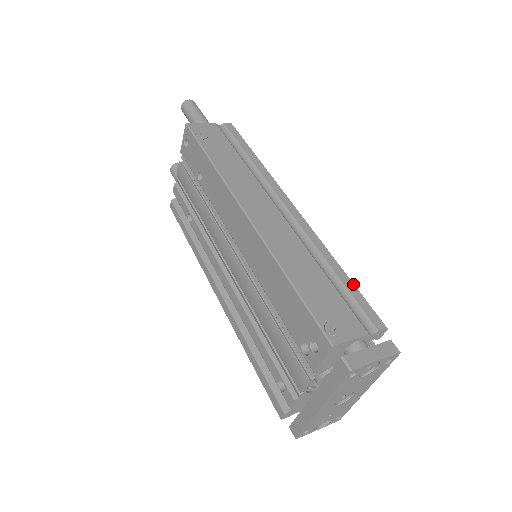
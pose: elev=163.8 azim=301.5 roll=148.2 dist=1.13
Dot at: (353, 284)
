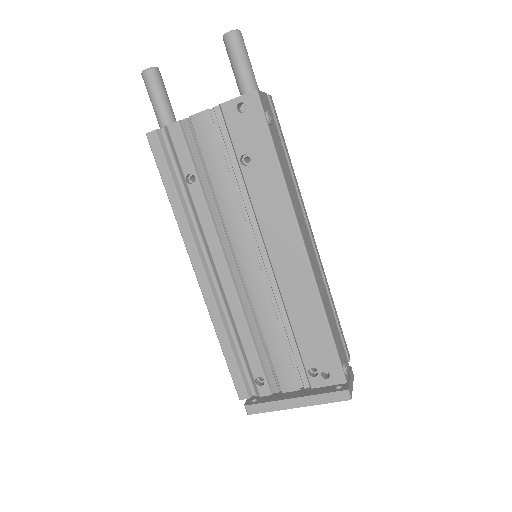
Dot at: occluded
